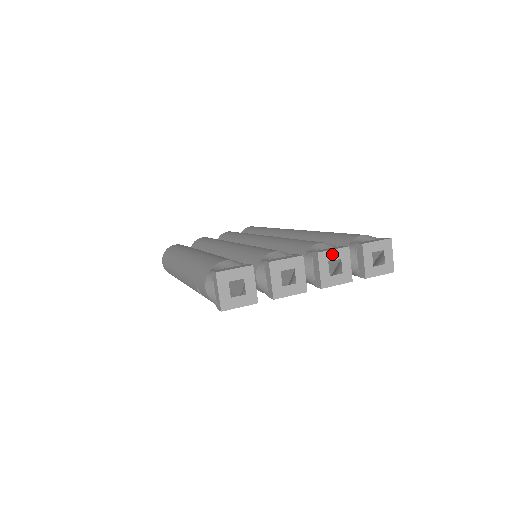
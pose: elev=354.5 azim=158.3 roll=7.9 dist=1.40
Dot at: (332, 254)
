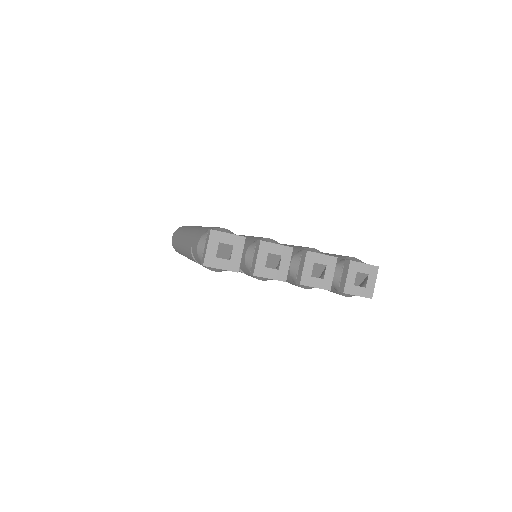
Dot at: (320, 258)
